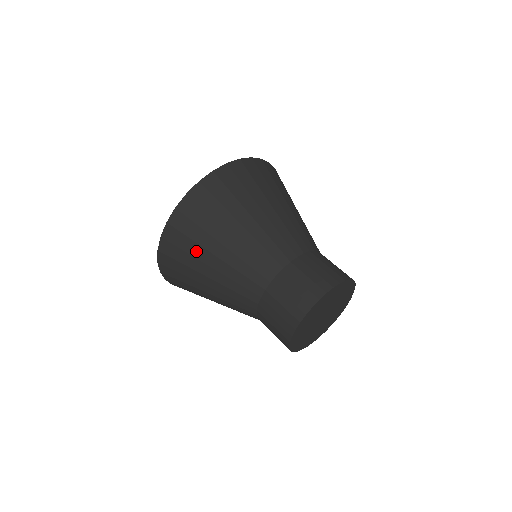
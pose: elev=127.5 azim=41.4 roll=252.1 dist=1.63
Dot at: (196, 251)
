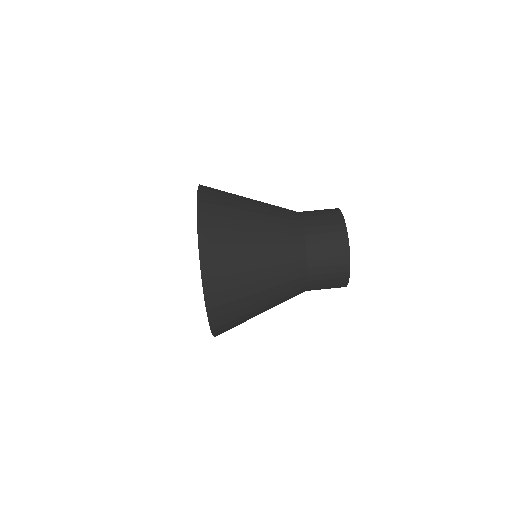
Dot at: (244, 312)
